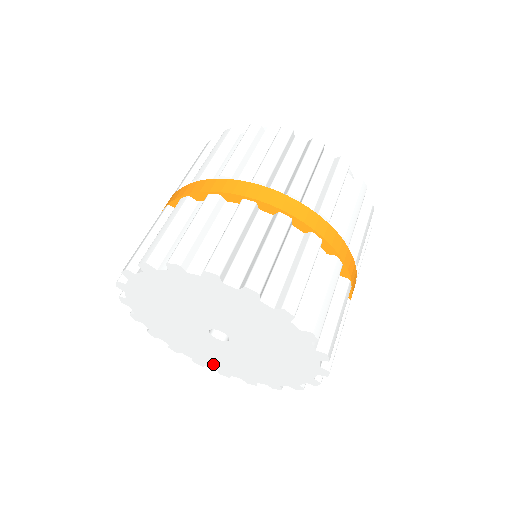
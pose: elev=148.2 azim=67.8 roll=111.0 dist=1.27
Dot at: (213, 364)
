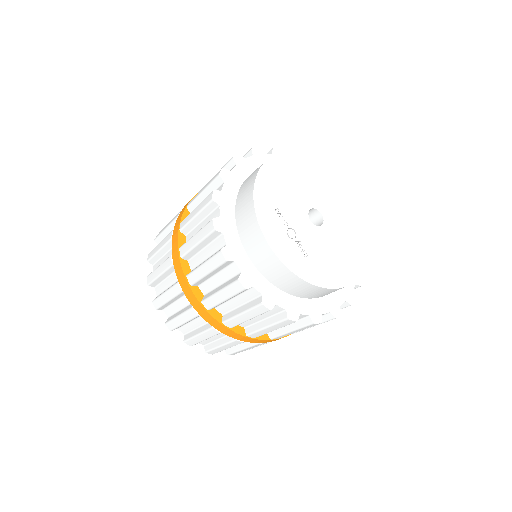
Dot at: occluded
